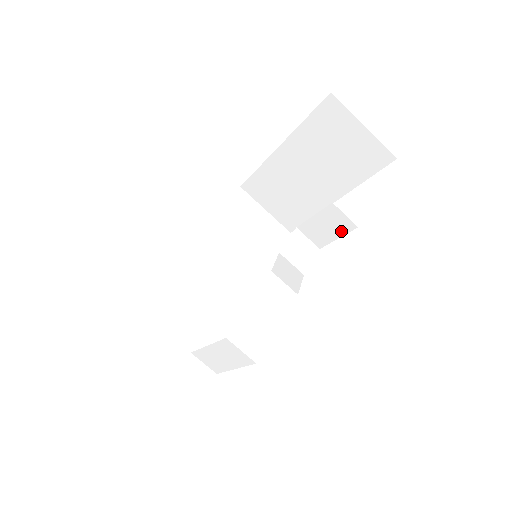
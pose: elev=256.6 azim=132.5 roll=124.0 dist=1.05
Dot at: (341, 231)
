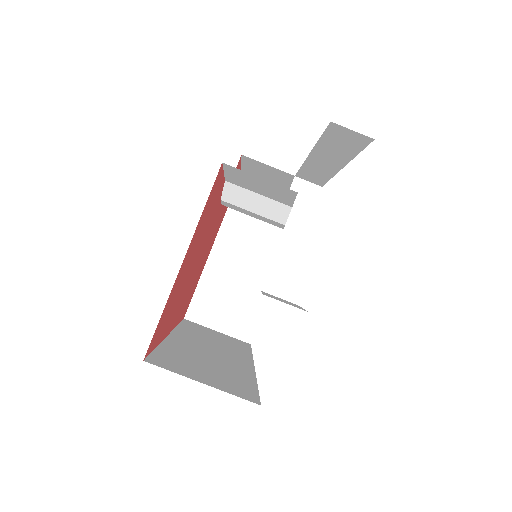
Dot at: occluded
